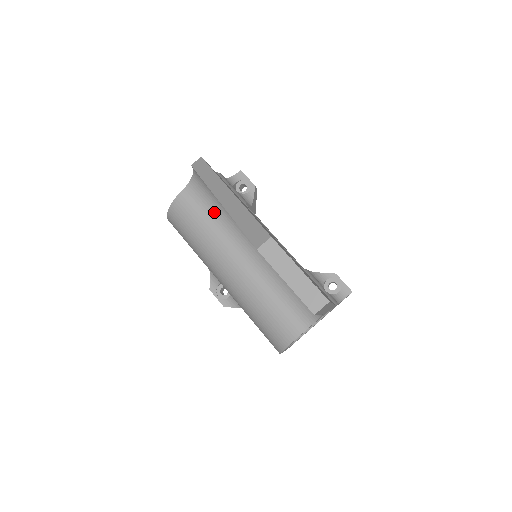
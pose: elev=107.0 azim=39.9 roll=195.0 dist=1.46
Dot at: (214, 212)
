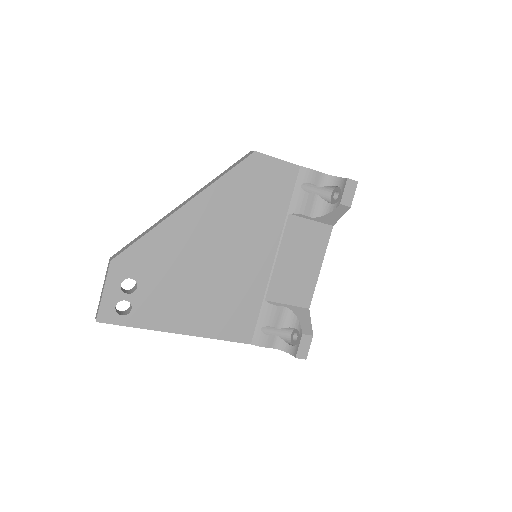
Dot at: occluded
